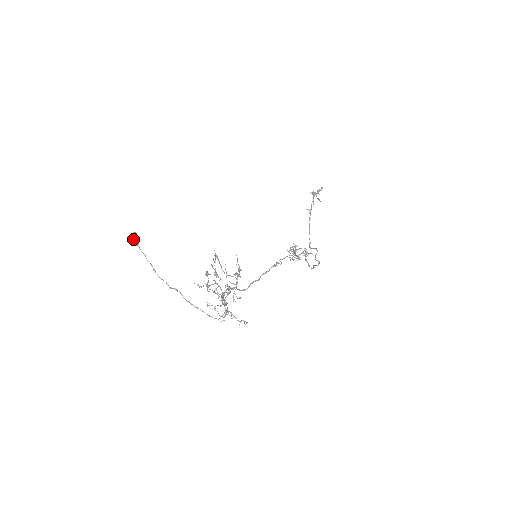
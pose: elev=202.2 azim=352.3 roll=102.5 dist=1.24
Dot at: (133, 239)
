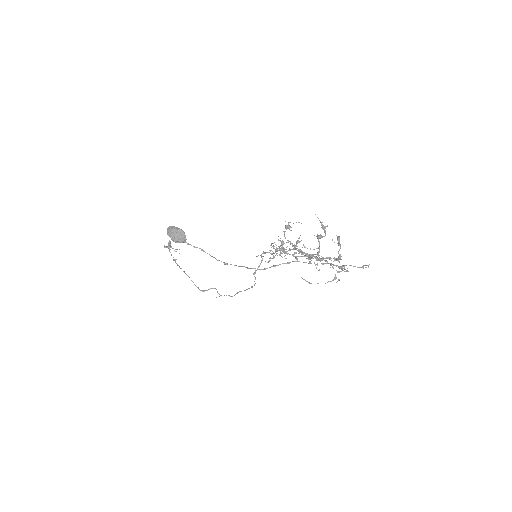
Dot at: (178, 233)
